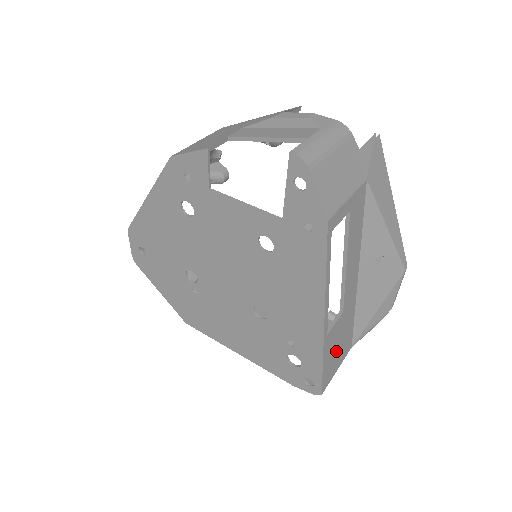
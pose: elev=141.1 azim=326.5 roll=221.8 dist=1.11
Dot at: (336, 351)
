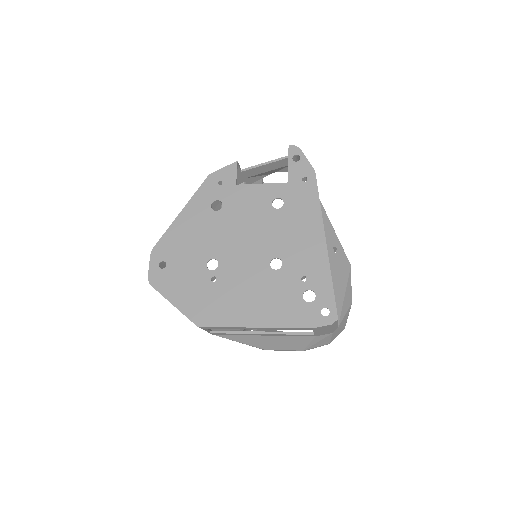
Dot at: occluded
